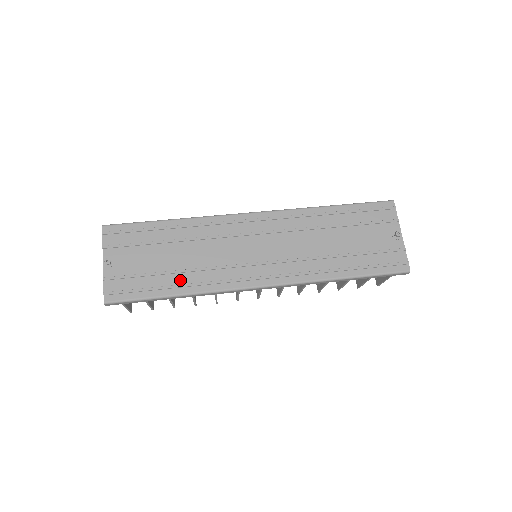
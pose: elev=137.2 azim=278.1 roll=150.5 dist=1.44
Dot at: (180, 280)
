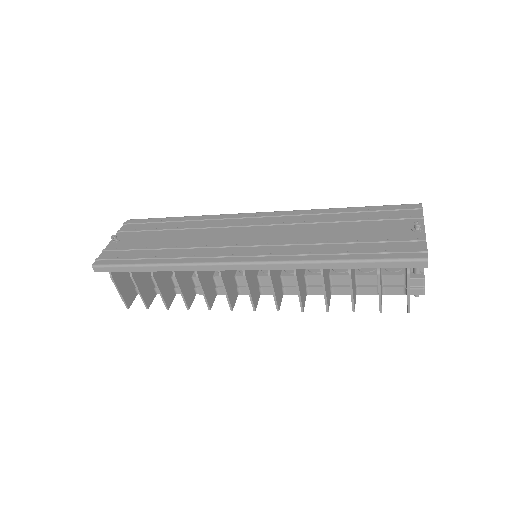
Dot at: (165, 254)
